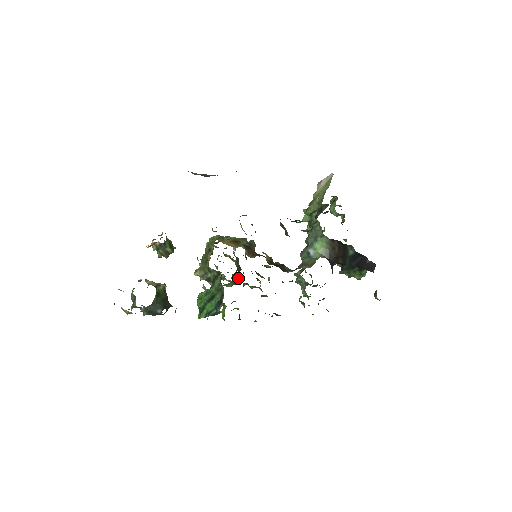
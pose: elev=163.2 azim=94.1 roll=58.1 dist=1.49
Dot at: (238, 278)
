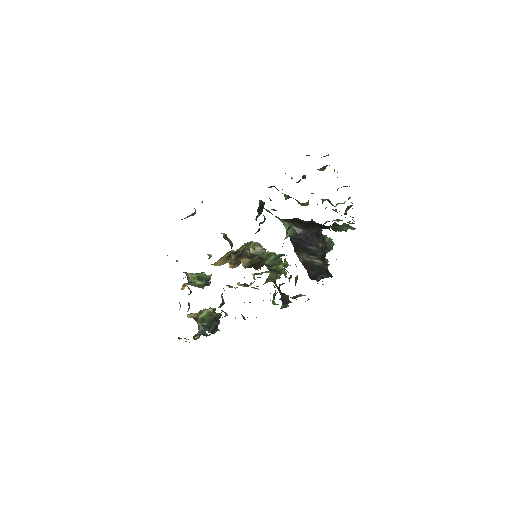
Dot at: occluded
